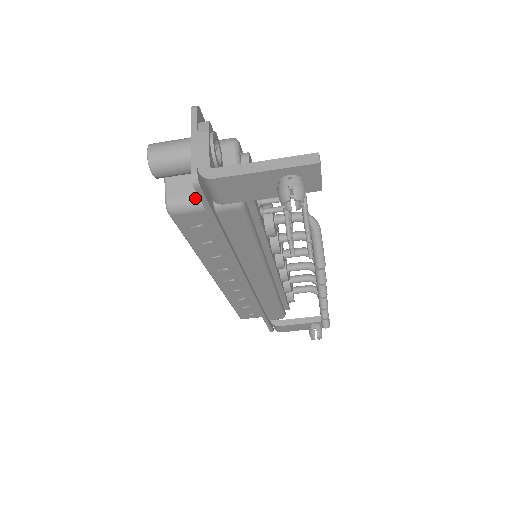
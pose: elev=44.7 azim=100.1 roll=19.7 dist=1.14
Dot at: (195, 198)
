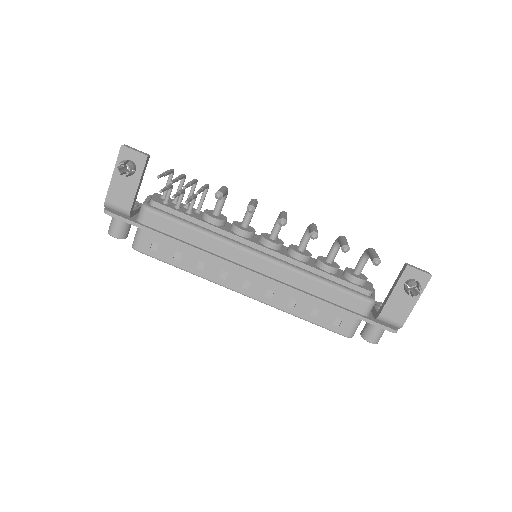
Dot at: (137, 230)
